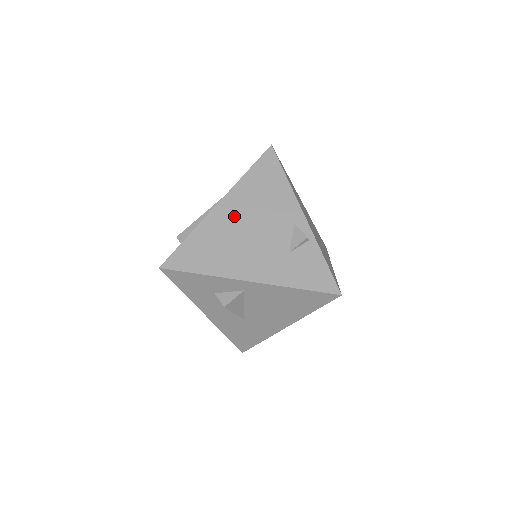
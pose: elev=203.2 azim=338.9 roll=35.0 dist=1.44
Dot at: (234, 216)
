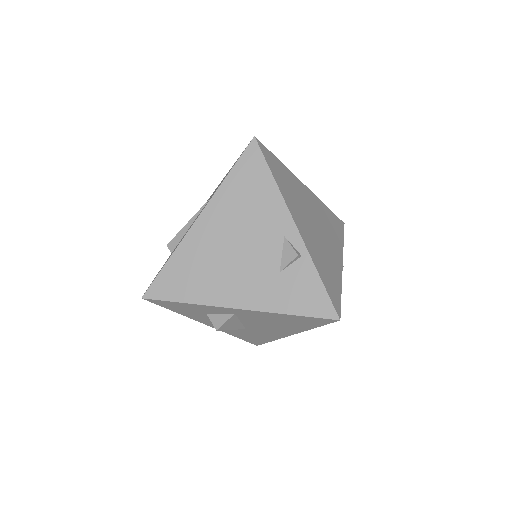
Dot at: (216, 232)
